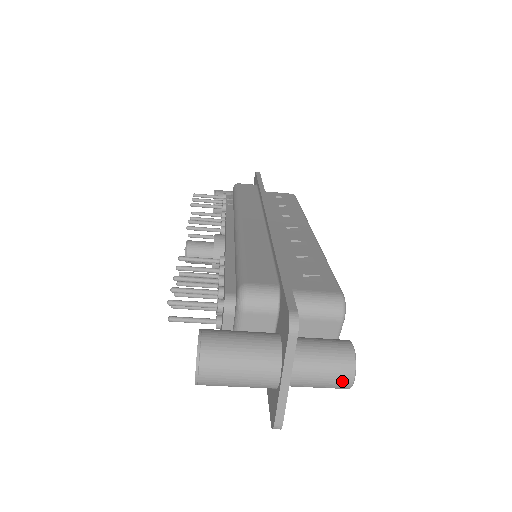
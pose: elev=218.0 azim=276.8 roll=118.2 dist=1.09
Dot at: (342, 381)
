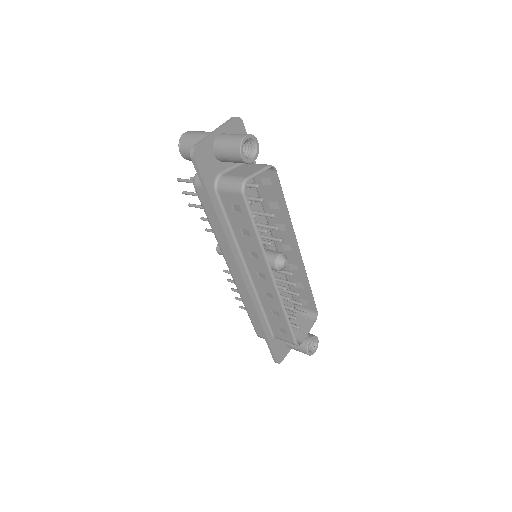
Dot at: occluded
